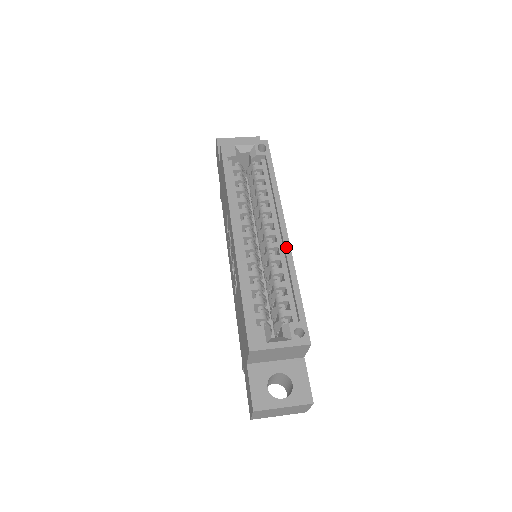
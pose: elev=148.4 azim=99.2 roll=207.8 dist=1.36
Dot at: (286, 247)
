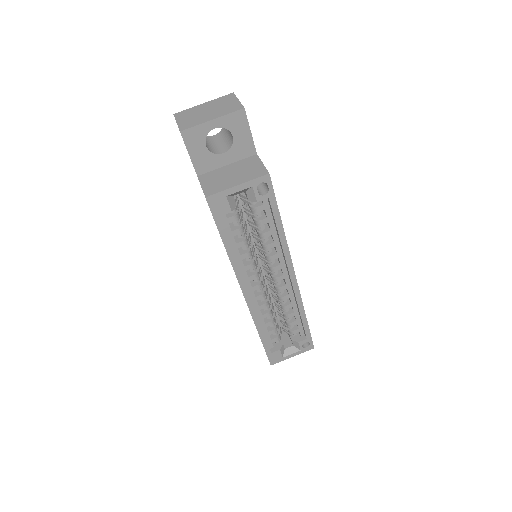
Dot at: (296, 294)
